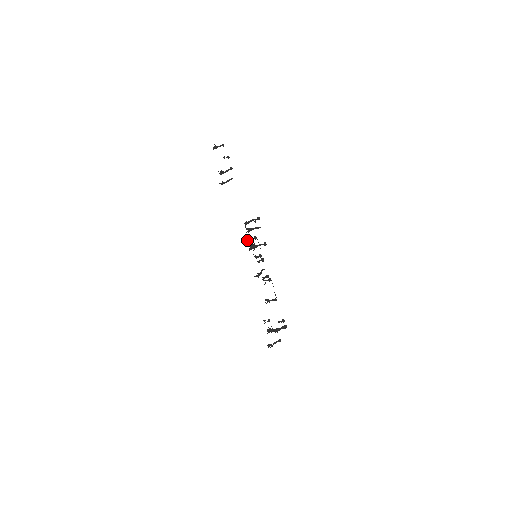
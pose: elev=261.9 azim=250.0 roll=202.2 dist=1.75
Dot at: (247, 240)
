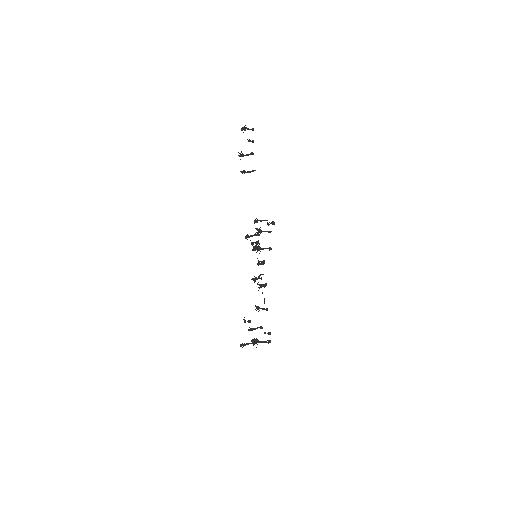
Dot at: (255, 242)
